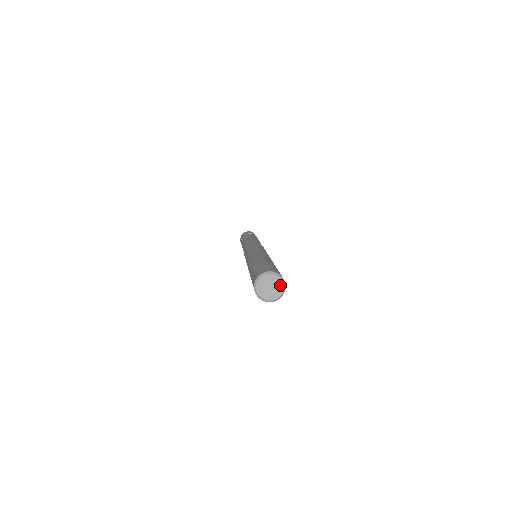
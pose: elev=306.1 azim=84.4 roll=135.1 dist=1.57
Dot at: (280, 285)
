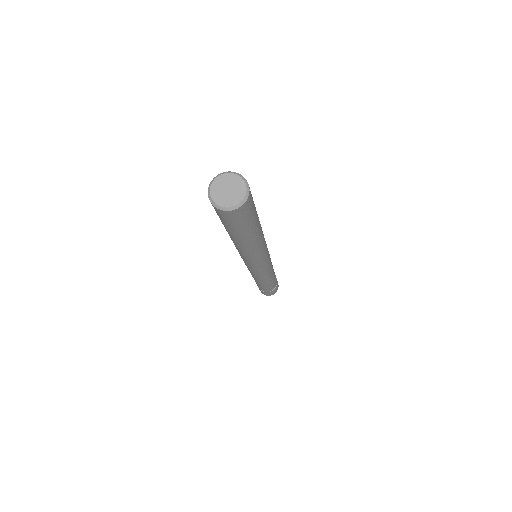
Dot at: (242, 188)
